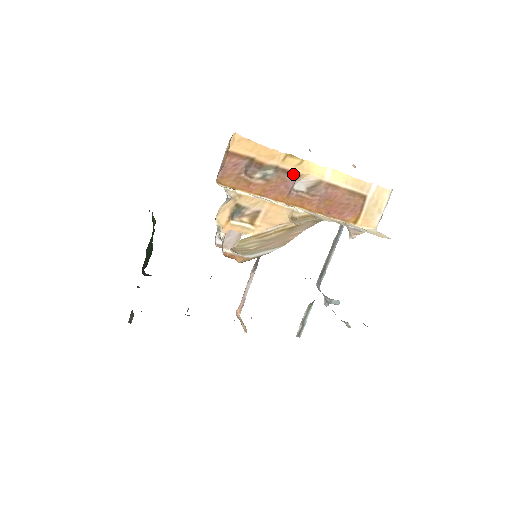
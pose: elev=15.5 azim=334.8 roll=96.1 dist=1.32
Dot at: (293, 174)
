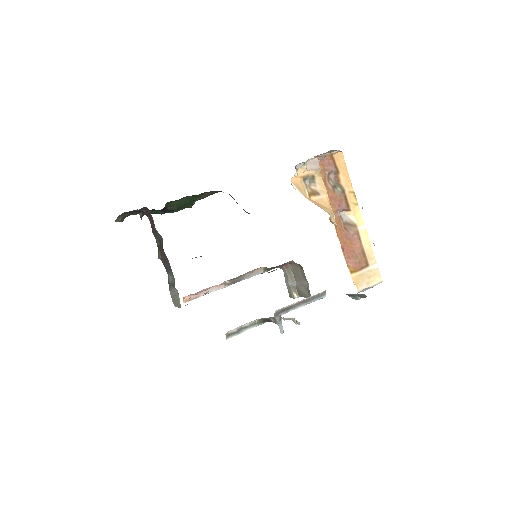
Dot at: (347, 204)
